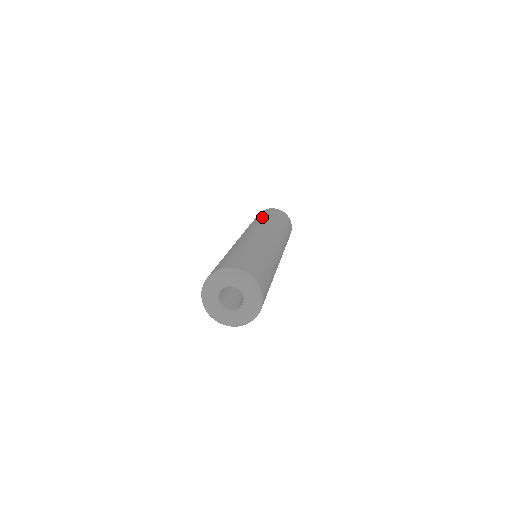
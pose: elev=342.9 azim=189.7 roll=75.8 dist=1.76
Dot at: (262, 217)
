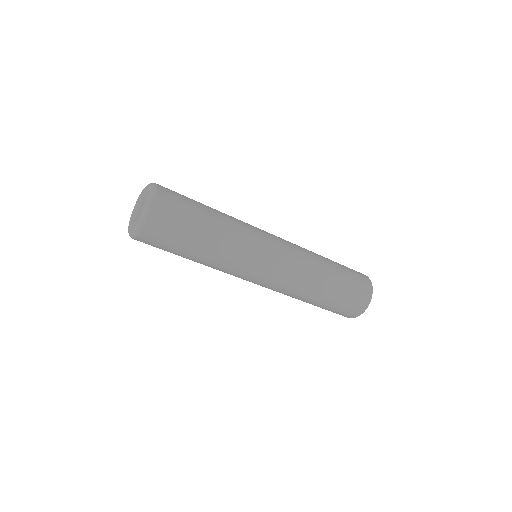
Dot at: occluded
